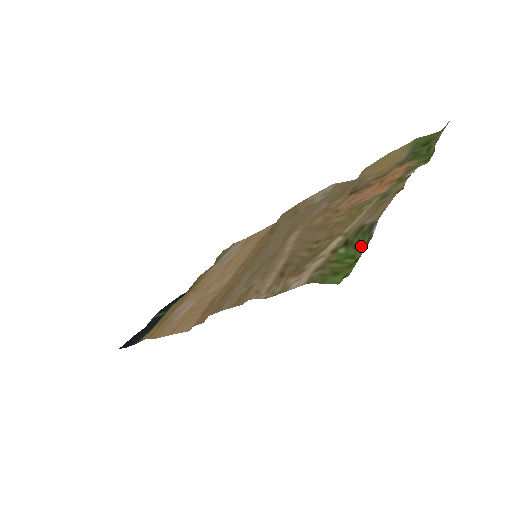
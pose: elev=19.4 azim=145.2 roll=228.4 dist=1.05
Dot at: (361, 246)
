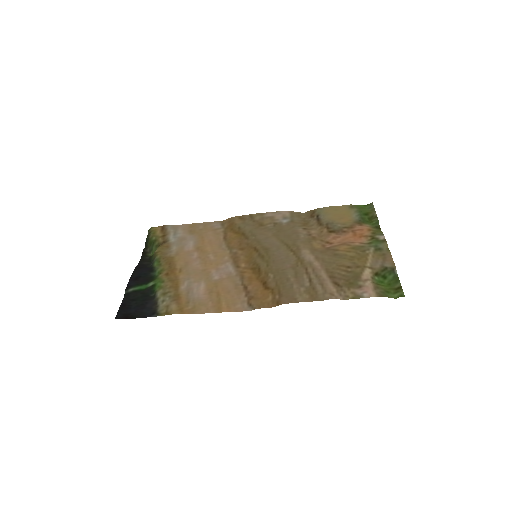
Dot at: (388, 278)
